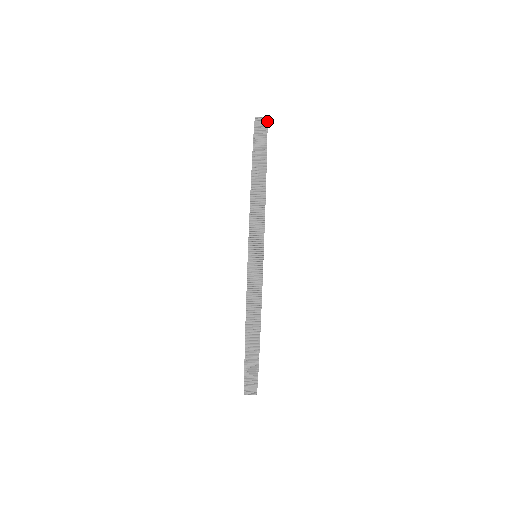
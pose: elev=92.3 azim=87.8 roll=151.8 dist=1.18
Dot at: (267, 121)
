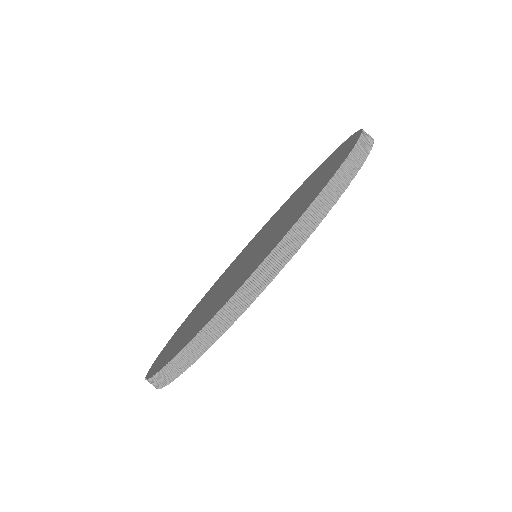
Dot at: occluded
